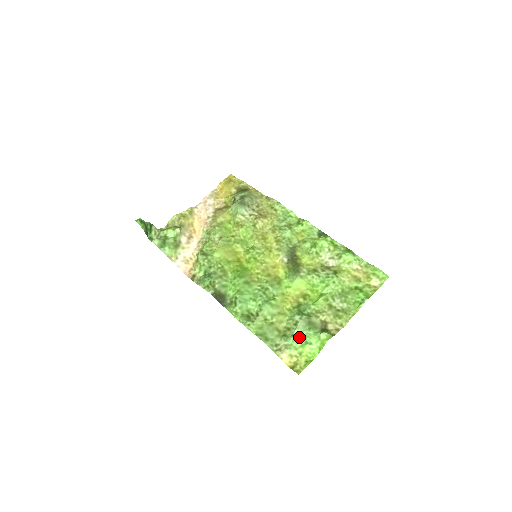
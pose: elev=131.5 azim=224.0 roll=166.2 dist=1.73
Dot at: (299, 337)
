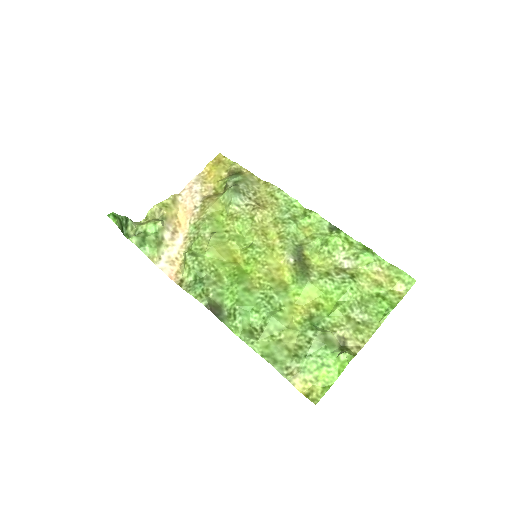
Dot at: (314, 358)
